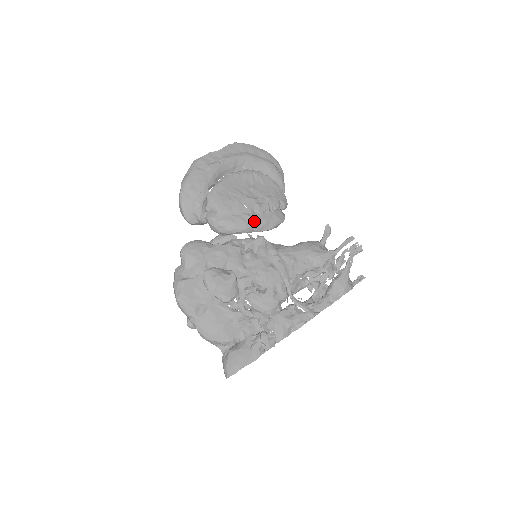
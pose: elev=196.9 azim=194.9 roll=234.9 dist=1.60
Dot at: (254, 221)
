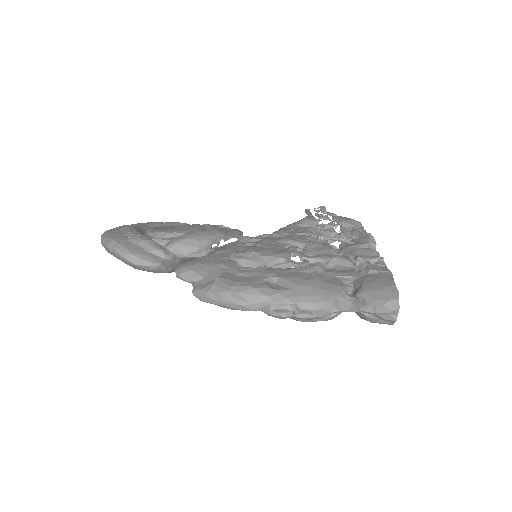
Dot at: (219, 229)
